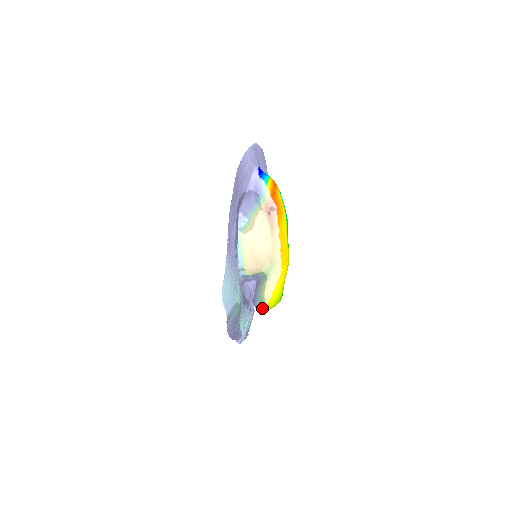
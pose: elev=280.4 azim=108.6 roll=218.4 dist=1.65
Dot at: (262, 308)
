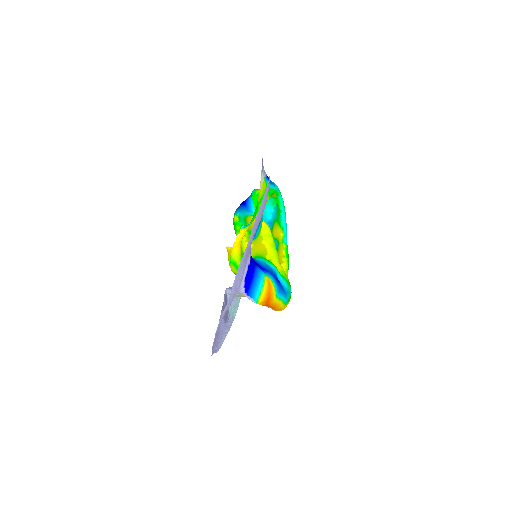
Dot at: occluded
